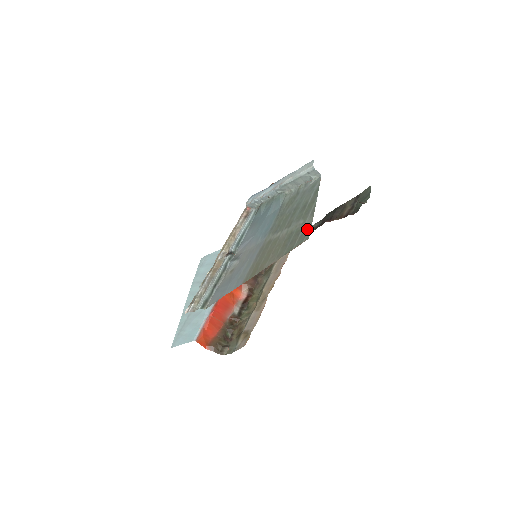
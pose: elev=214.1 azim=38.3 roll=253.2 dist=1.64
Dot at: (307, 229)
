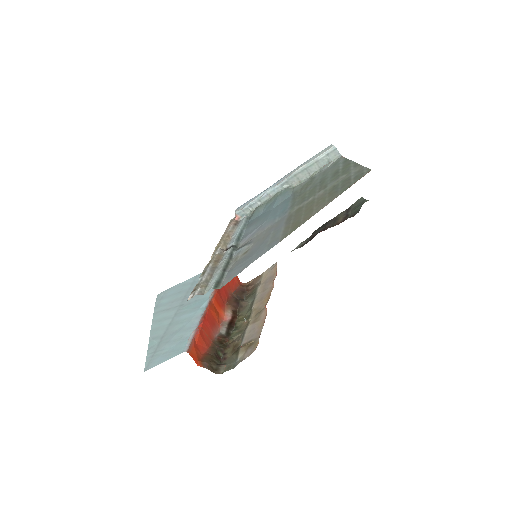
Dot at: (361, 170)
